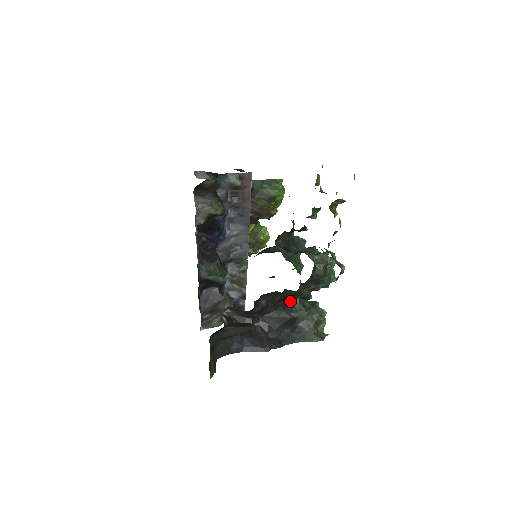
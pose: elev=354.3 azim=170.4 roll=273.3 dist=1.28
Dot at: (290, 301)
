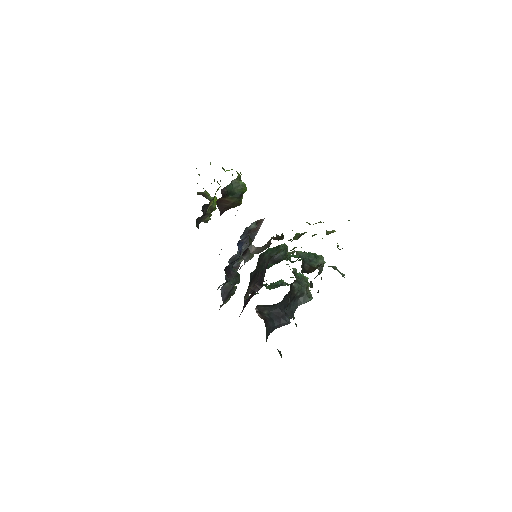
Dot at: (292, 284)
